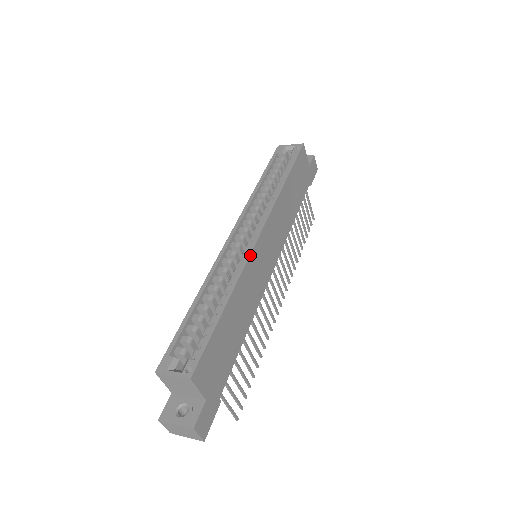
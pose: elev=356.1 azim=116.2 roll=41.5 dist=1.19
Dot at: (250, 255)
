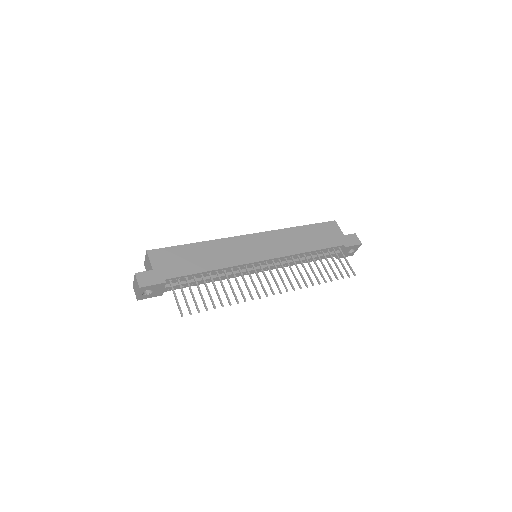
Dot at: (234, 237)
